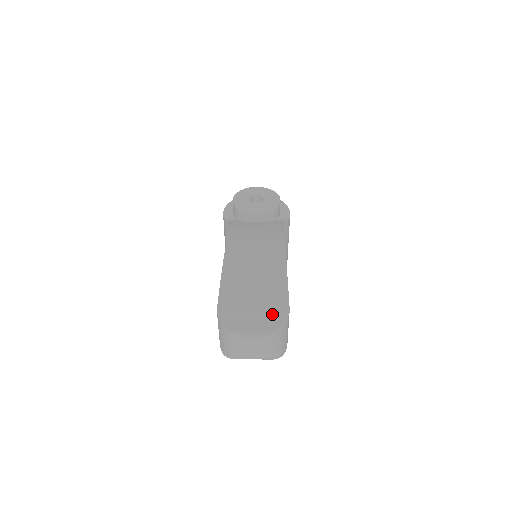
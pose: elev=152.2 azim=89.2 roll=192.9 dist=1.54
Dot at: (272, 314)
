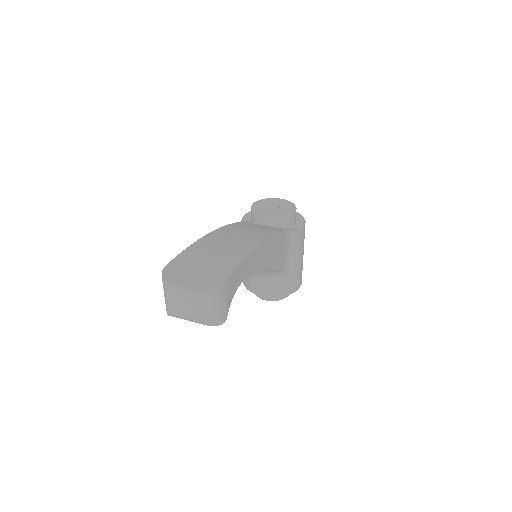
Dot at: (209, 278)
